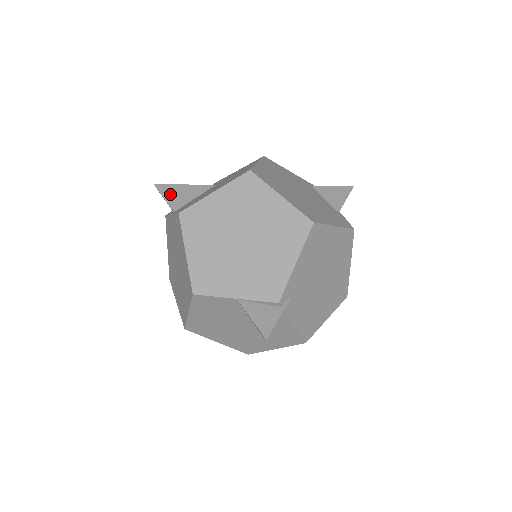
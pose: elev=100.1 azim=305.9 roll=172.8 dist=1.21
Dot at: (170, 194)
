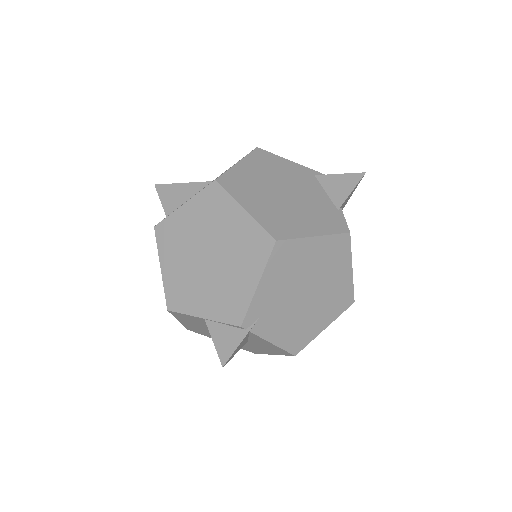
Dot at: (167, 195)
